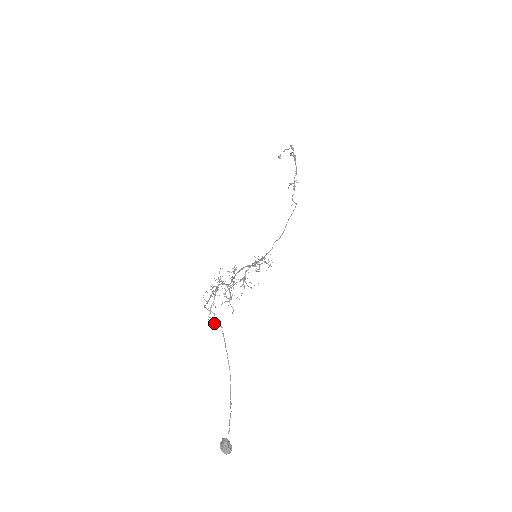
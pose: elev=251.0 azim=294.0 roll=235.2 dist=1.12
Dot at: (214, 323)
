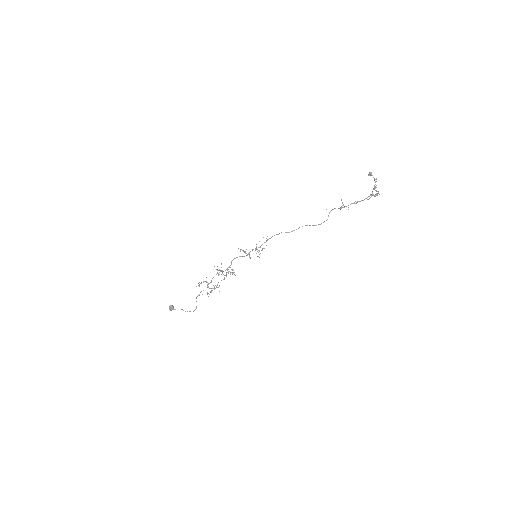
Dot at: (199, 286)
